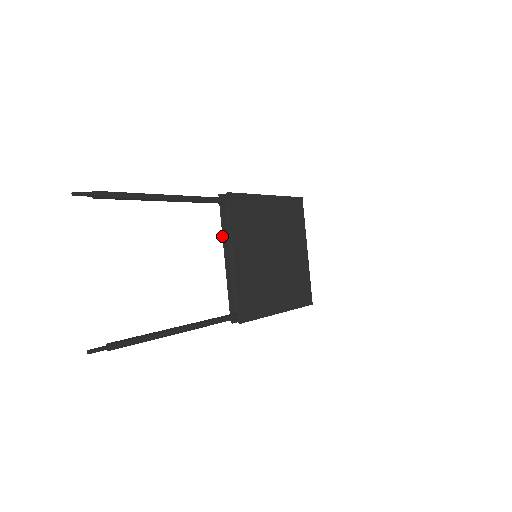
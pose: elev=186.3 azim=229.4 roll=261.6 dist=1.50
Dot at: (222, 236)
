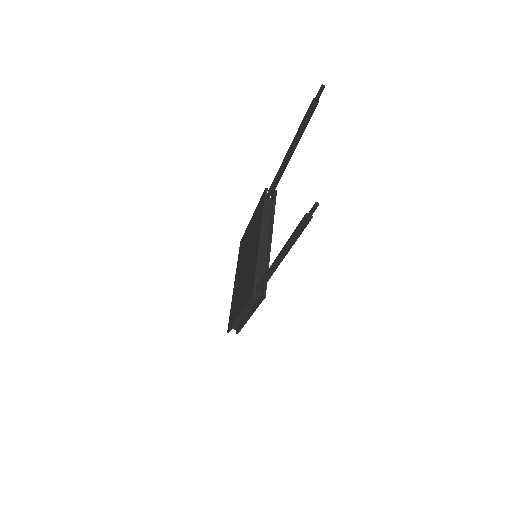
Dot at: (262, 219)
